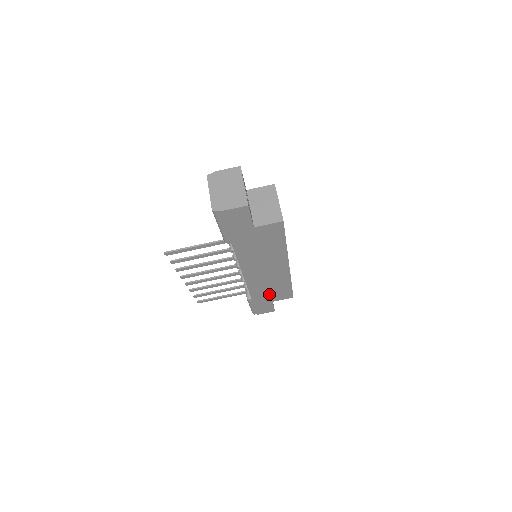
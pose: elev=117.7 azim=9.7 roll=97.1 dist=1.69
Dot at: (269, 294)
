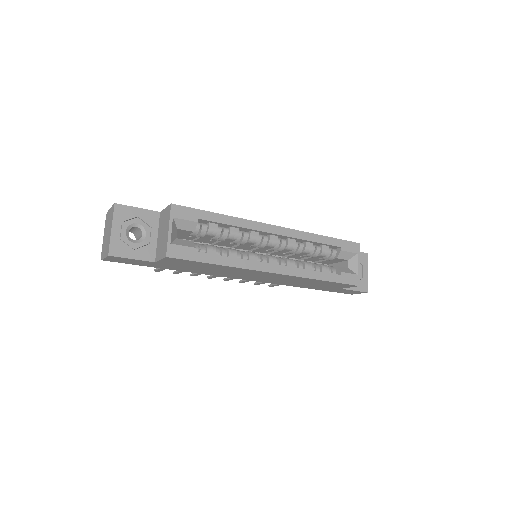
Dot at: (318, 285)
